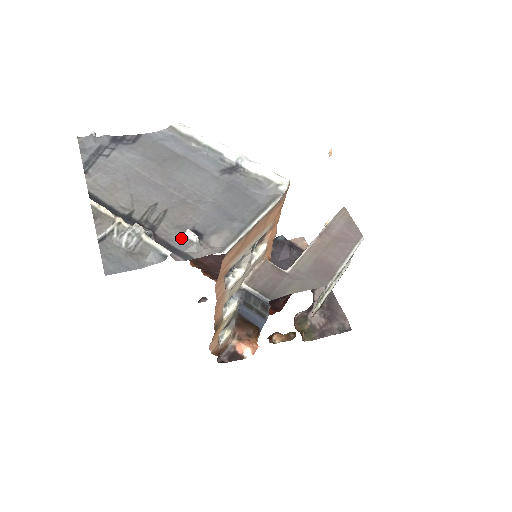
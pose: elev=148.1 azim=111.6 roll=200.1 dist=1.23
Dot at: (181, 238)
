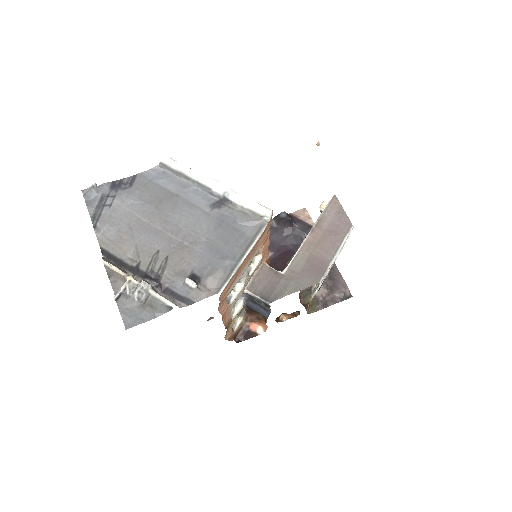
Dot at: (182, 285)
